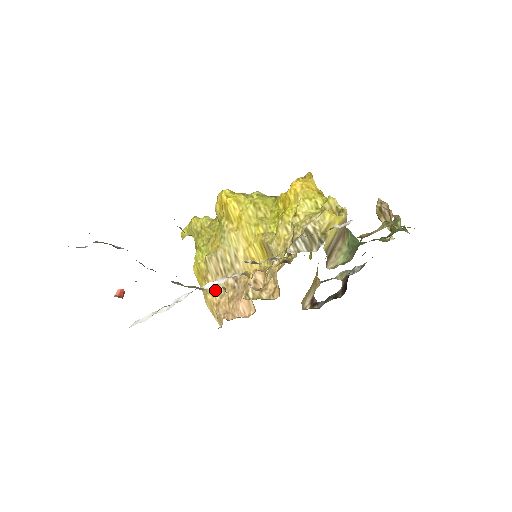
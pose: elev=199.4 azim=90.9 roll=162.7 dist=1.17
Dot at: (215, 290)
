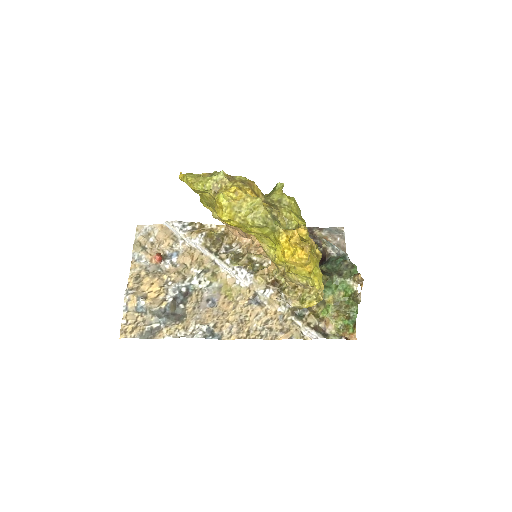
Dot at: occluded
